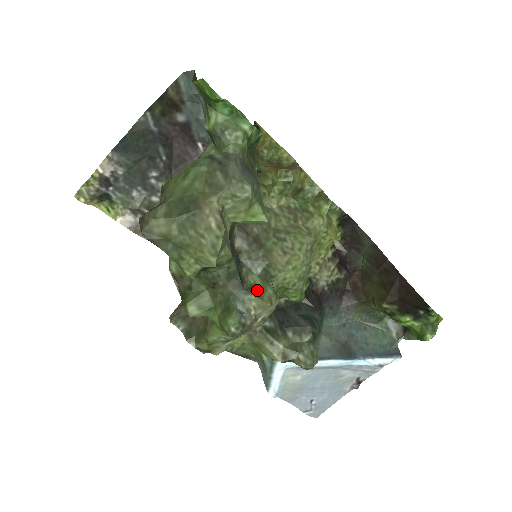
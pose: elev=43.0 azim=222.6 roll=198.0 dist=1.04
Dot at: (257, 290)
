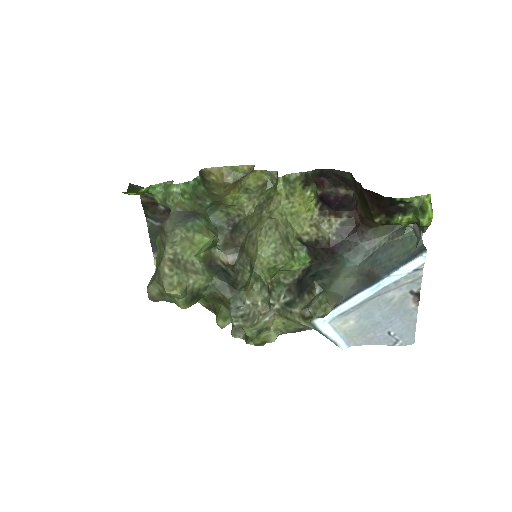
Dot at: (247, 284)
